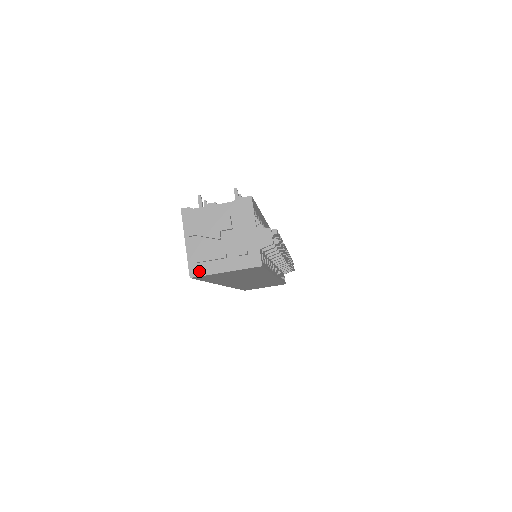
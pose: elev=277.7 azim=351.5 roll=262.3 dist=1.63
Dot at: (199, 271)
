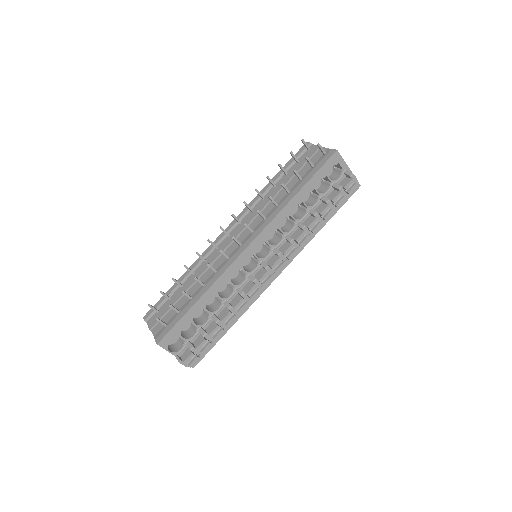
Dot at: occluded
